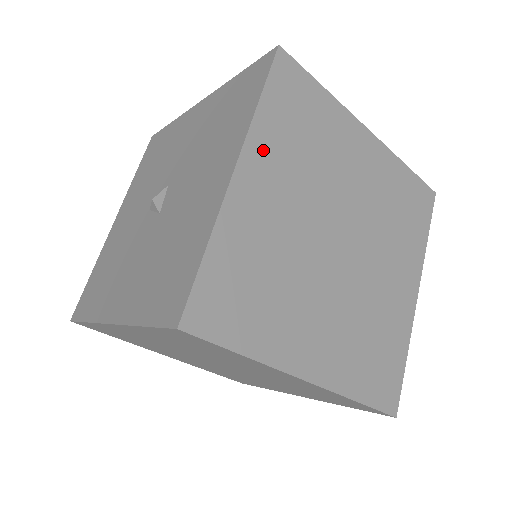
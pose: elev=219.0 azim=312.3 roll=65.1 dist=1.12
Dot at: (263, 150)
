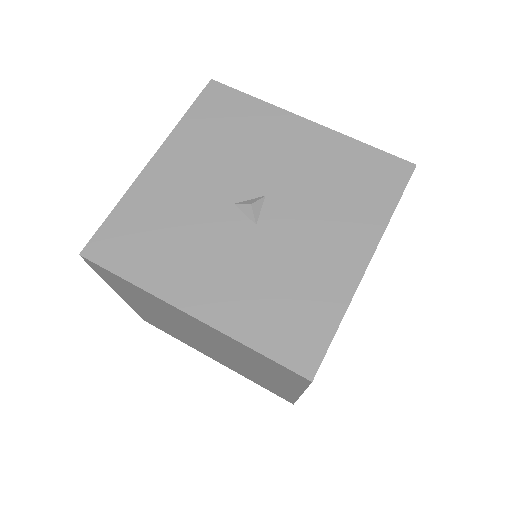
Dot at: occluded
